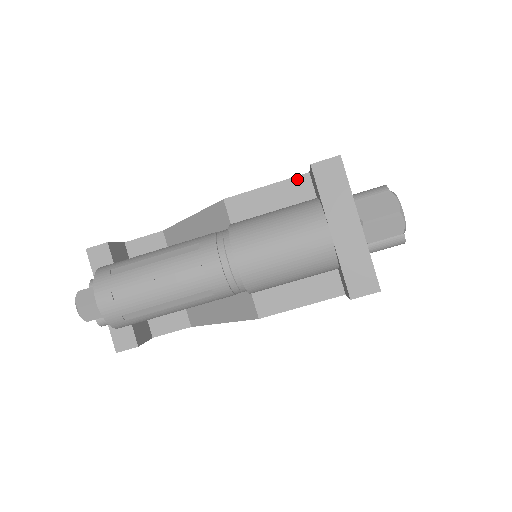
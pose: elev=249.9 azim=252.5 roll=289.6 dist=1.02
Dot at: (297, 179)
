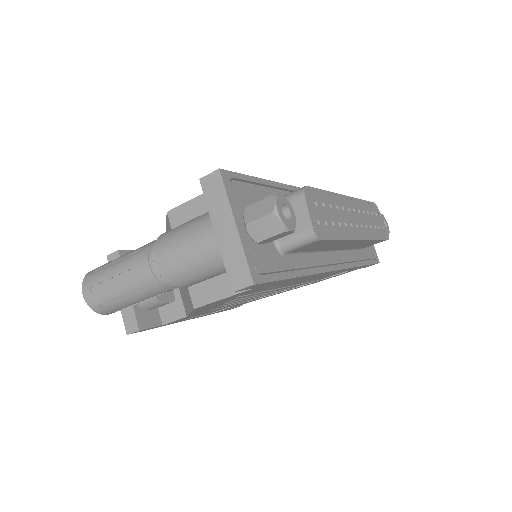
Dot at: occluded
